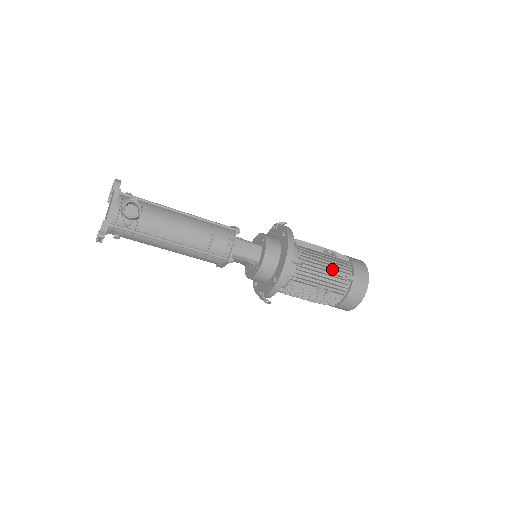
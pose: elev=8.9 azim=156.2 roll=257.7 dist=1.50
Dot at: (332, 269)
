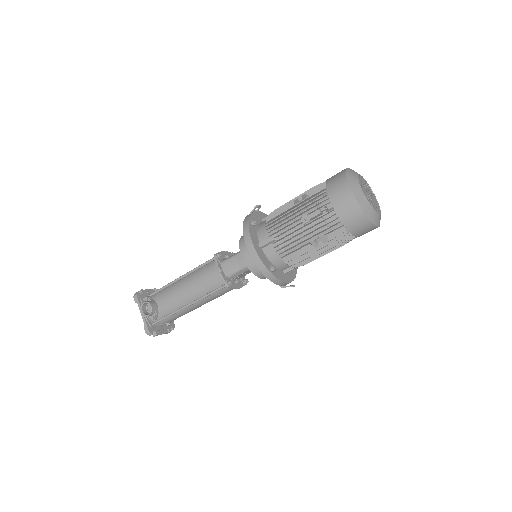
Dot at: (303, 218)
